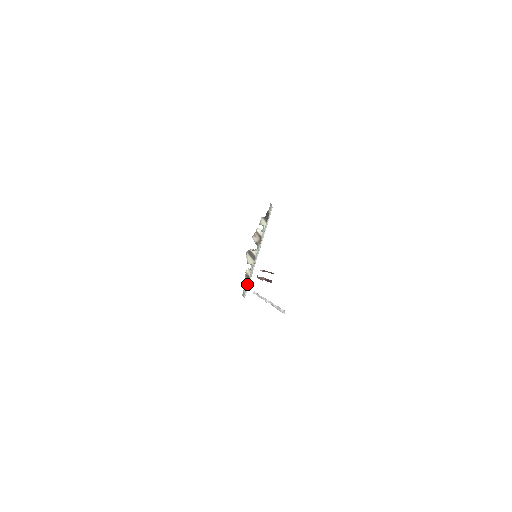
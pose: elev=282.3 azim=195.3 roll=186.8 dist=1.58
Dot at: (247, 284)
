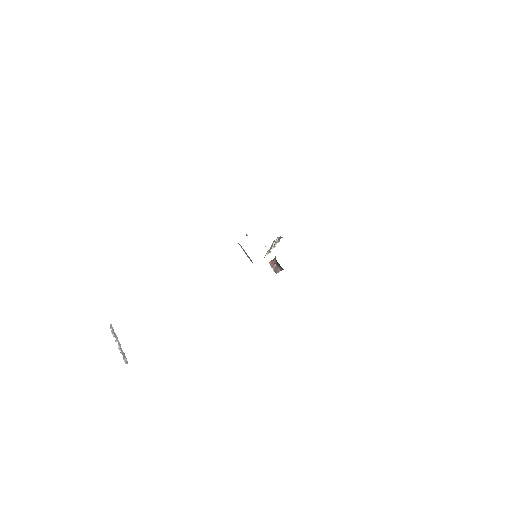
Dot at: occluded
